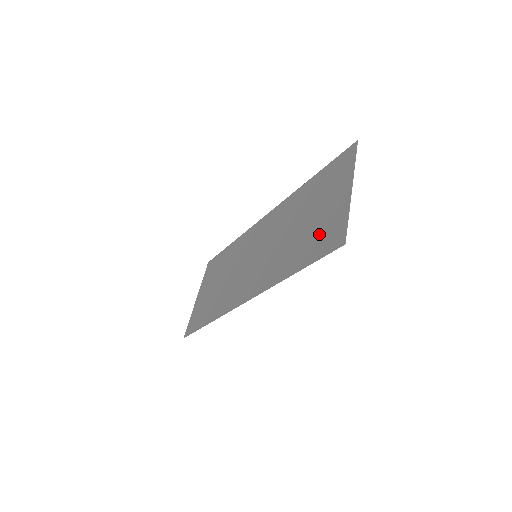
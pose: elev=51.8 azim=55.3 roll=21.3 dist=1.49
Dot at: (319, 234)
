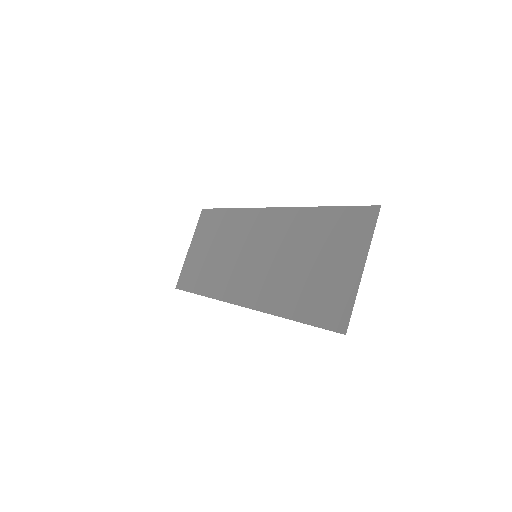
Dot at: (323, 296)
